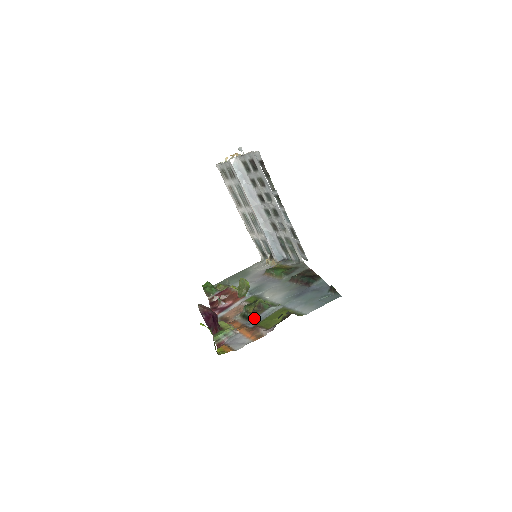
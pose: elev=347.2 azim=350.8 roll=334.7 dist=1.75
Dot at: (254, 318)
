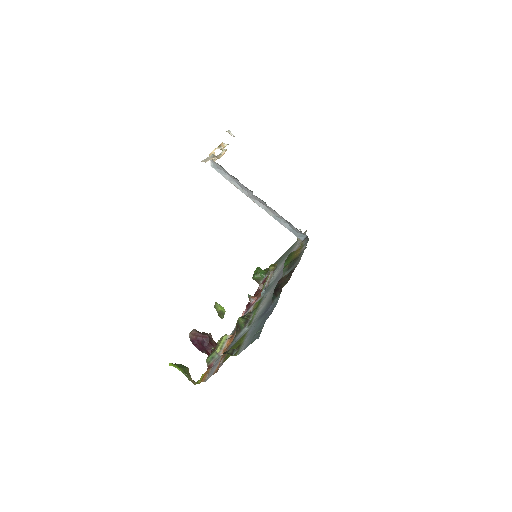
Dot at: (234, 339)
